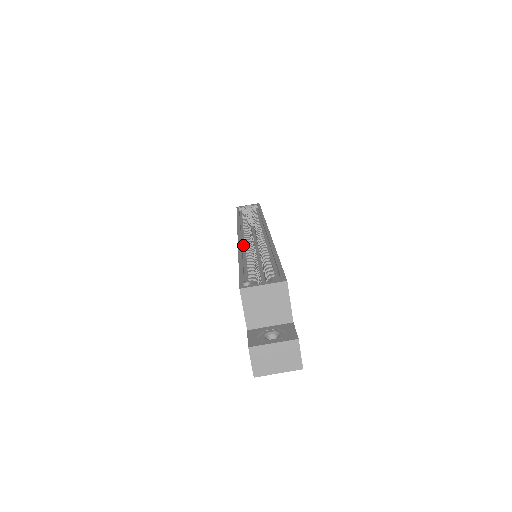
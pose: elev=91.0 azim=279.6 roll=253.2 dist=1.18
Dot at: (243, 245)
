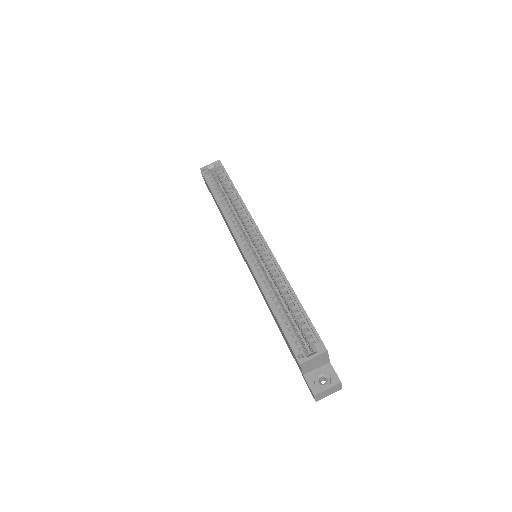
Dot at: (256, 272)
